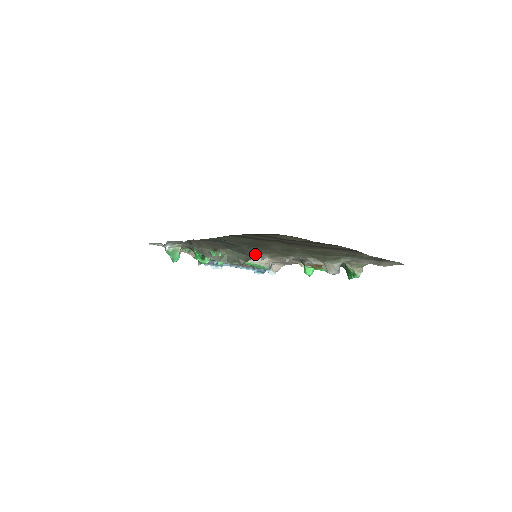
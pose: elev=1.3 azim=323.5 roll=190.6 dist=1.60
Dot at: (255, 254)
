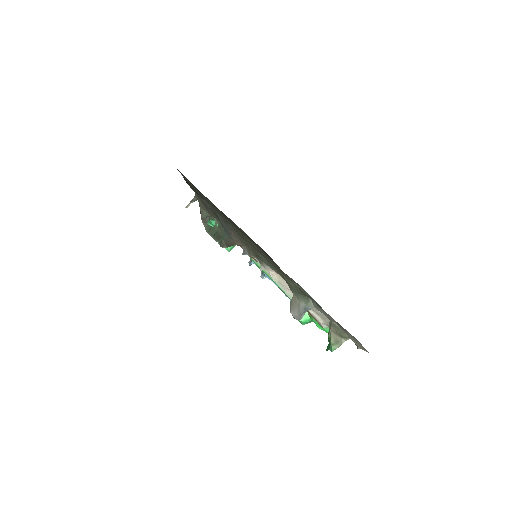
Dot at: (236, 240)
